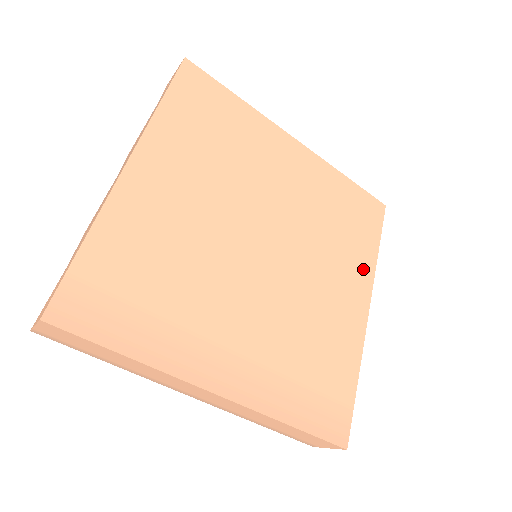
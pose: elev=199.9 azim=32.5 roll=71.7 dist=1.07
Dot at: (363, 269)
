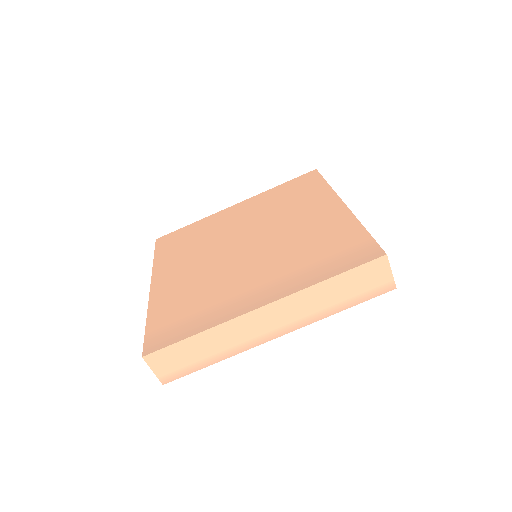
Dot at: (323, 197)
